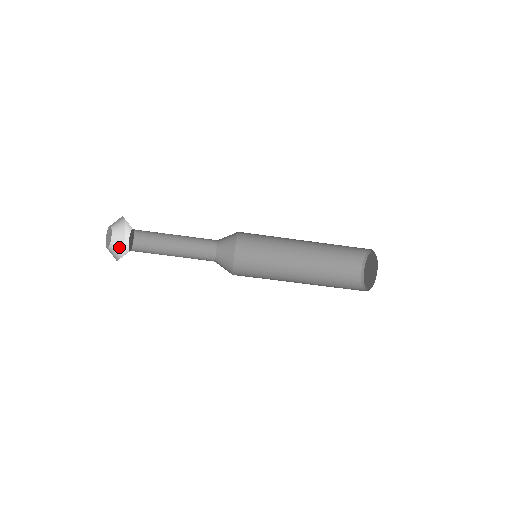
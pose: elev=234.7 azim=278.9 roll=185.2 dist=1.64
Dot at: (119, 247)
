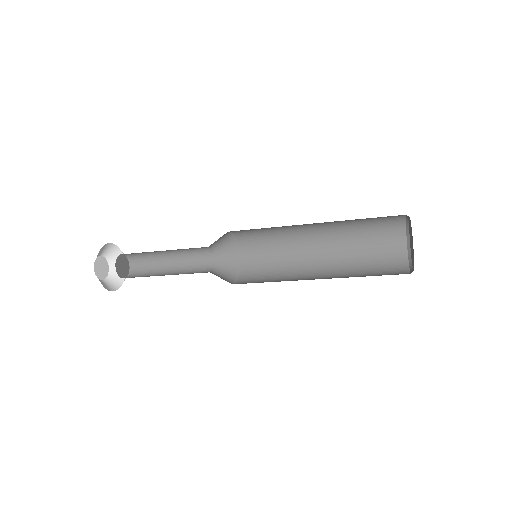
Dot at: (116, 252)
